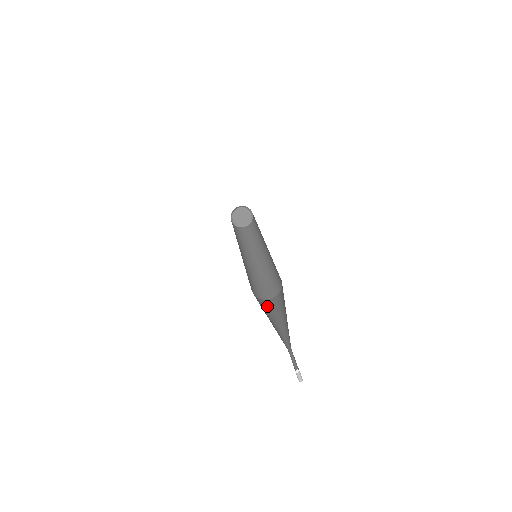
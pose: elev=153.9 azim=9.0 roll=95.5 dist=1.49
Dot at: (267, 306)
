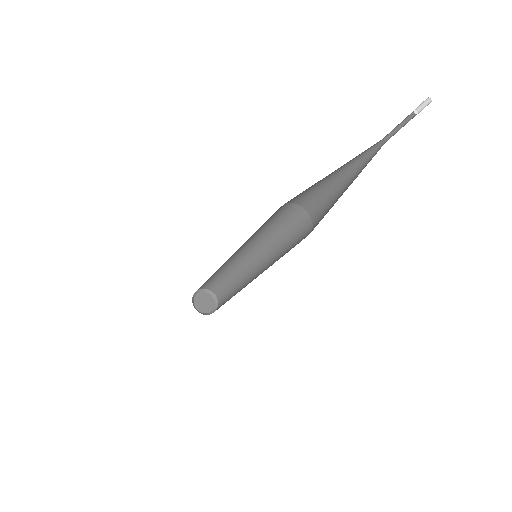
Dot at: occluded
